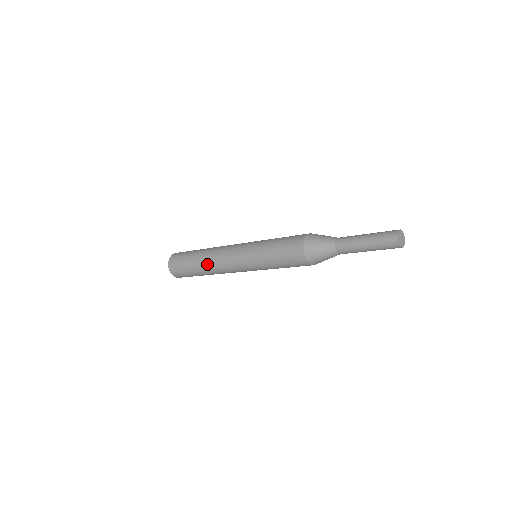
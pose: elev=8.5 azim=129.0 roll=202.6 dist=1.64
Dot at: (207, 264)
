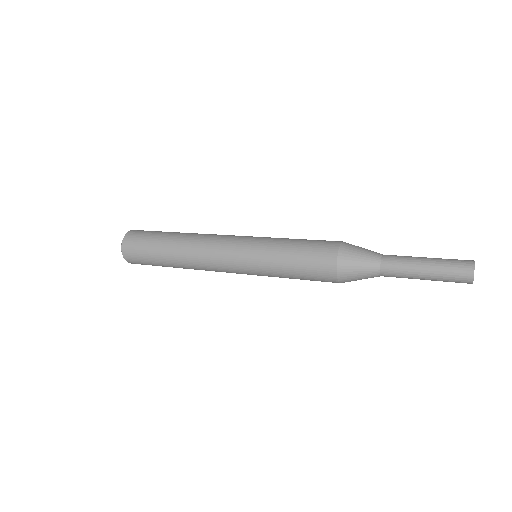
Dot at: (189, 268)
